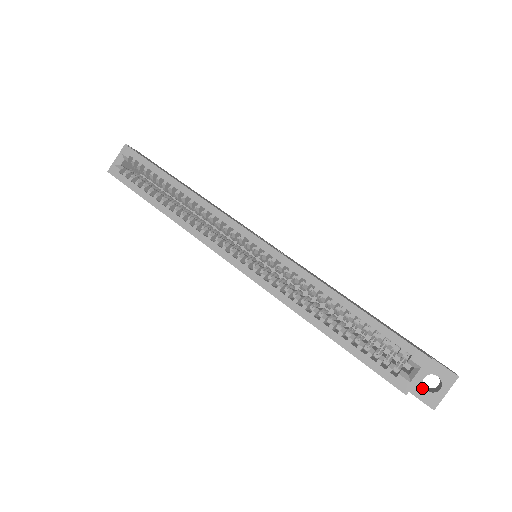
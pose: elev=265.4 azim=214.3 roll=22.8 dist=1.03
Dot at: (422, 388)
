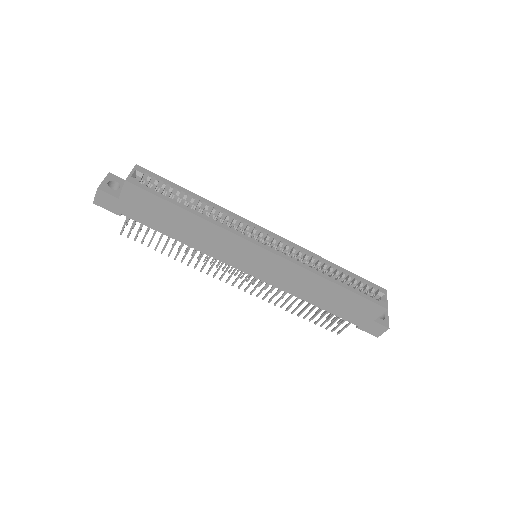
Dot at: (379, 318)
